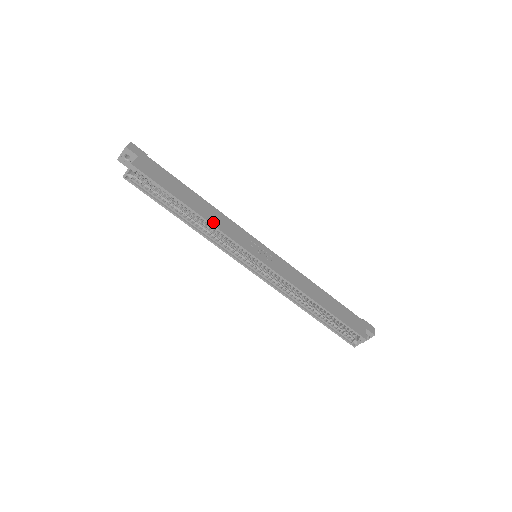
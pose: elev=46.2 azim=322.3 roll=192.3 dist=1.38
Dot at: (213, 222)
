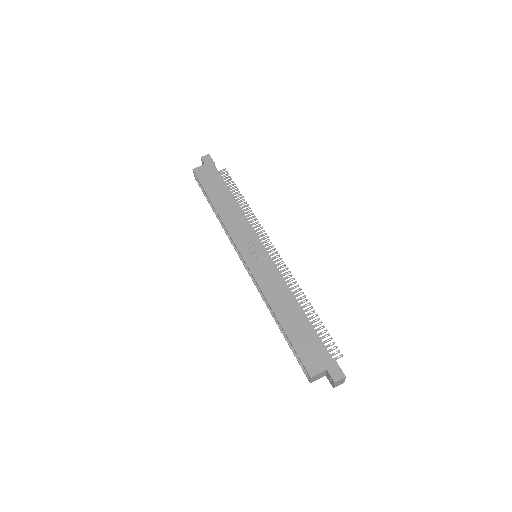
Dot at: (224, 218)
